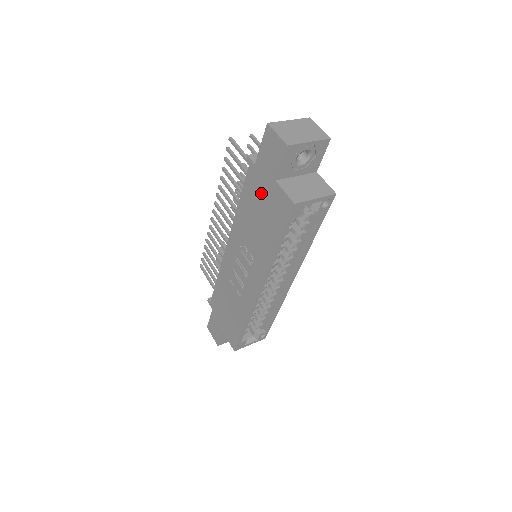
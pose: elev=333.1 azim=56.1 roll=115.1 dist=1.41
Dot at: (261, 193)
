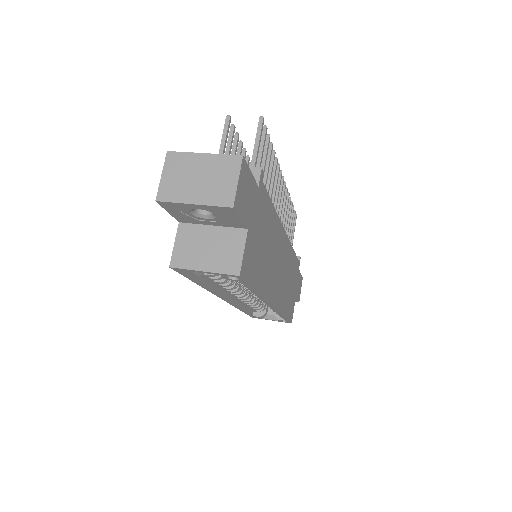
Dot at: occluded
